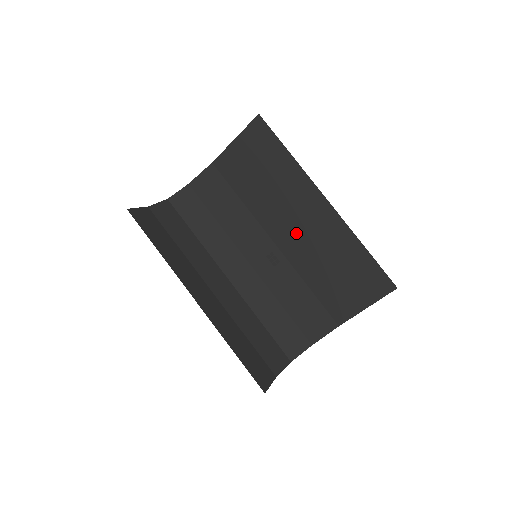
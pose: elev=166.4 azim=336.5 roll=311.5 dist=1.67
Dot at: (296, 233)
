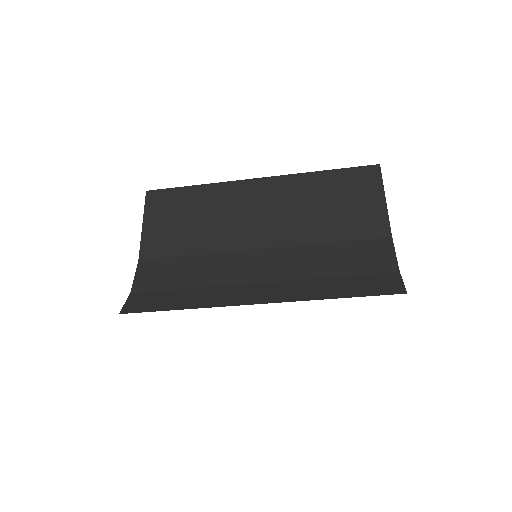
Dot at: (267, 222)
